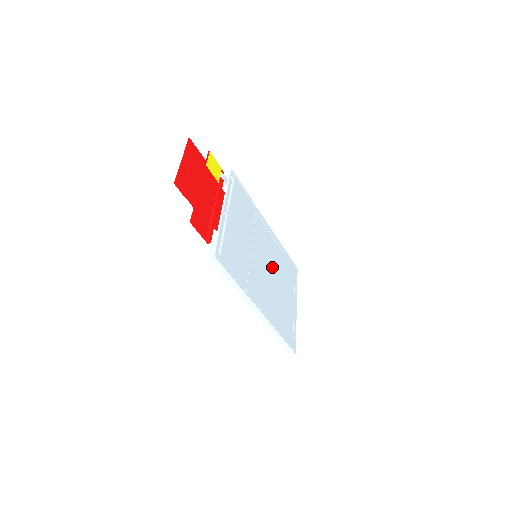
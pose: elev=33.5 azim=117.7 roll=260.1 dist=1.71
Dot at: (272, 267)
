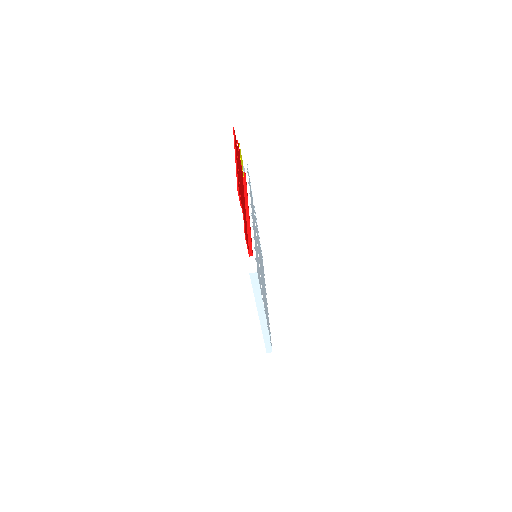
Dot at: (261, 265)
